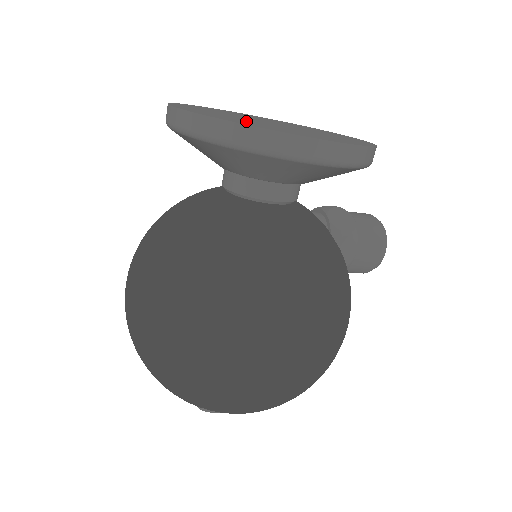
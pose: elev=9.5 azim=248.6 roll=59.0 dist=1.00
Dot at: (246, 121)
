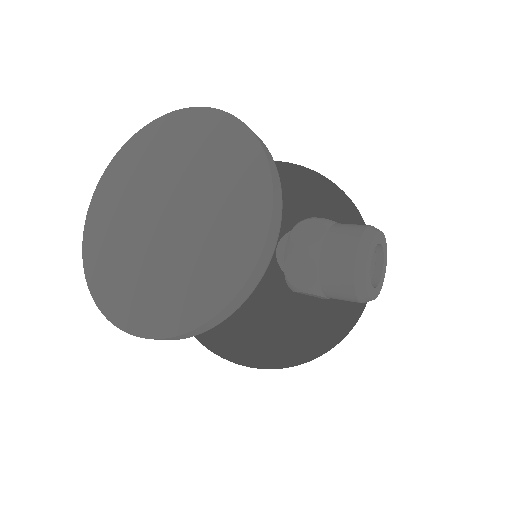
Dot at: (119, 263)
